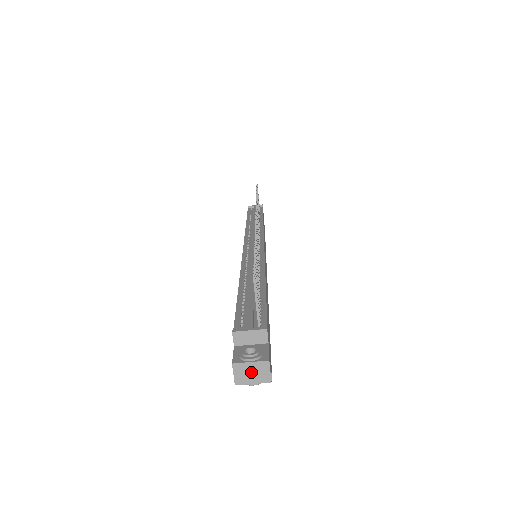
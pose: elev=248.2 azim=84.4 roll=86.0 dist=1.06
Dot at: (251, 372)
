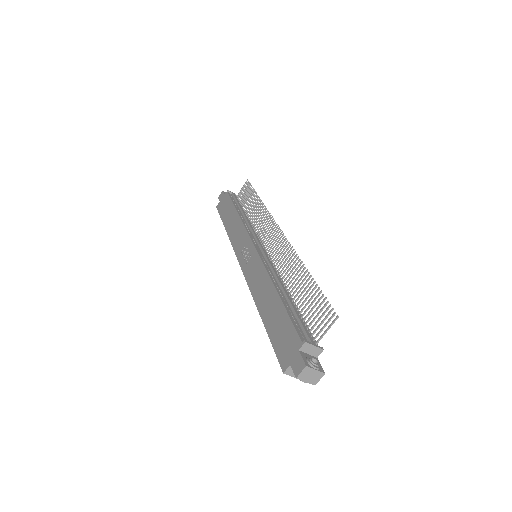
Dot at: (311, 375)
